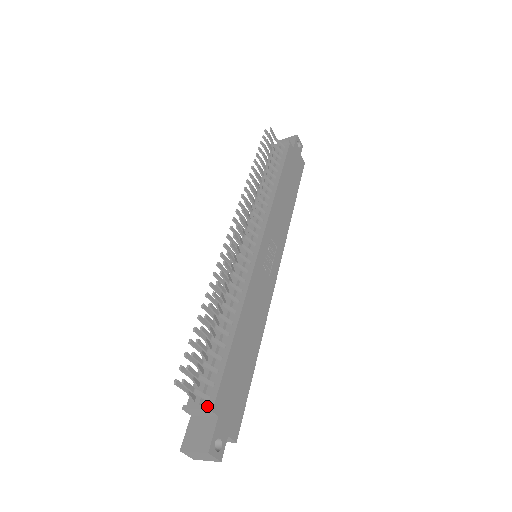
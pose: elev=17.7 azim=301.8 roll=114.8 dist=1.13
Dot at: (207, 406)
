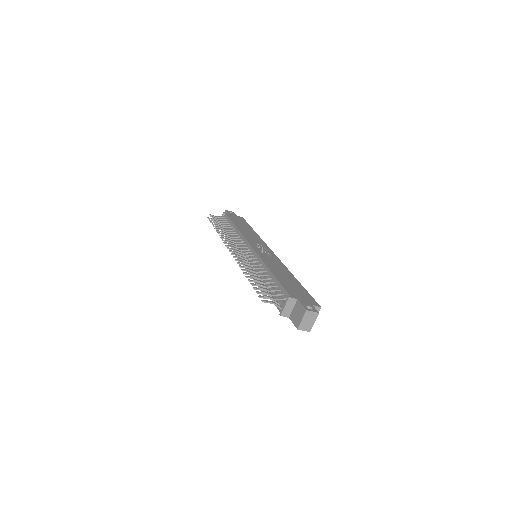
Dot at: (287, 298)
